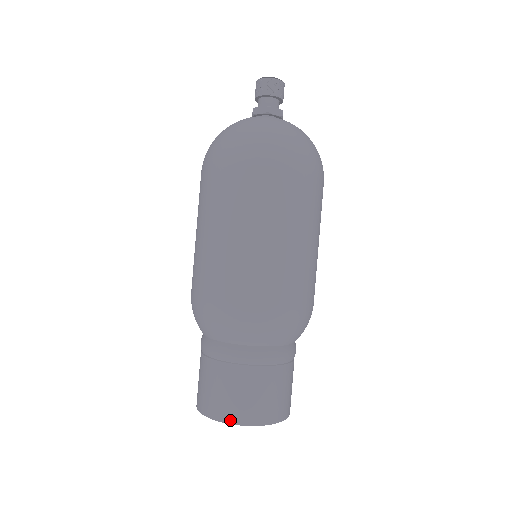
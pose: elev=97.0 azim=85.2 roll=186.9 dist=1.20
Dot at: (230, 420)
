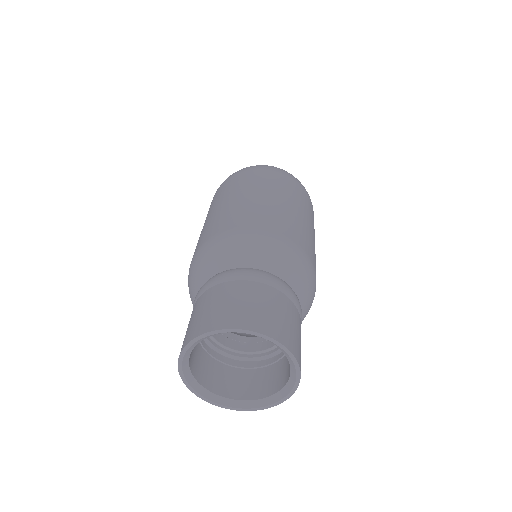
Dot at: (223, 326)
